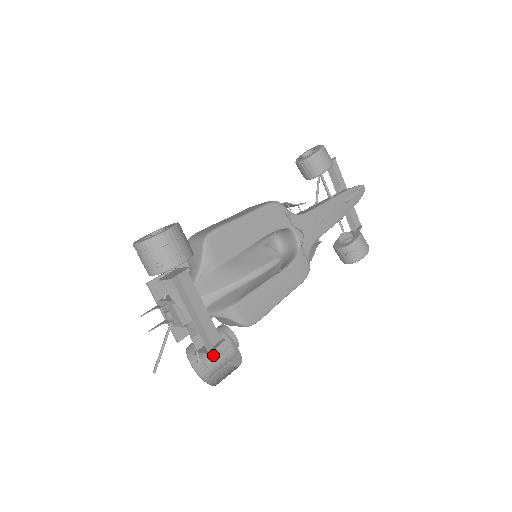
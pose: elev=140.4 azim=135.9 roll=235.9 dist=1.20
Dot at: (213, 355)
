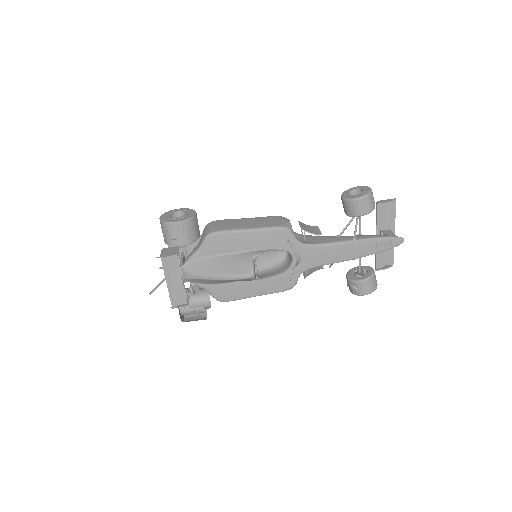
Dot at: (188, 305)
